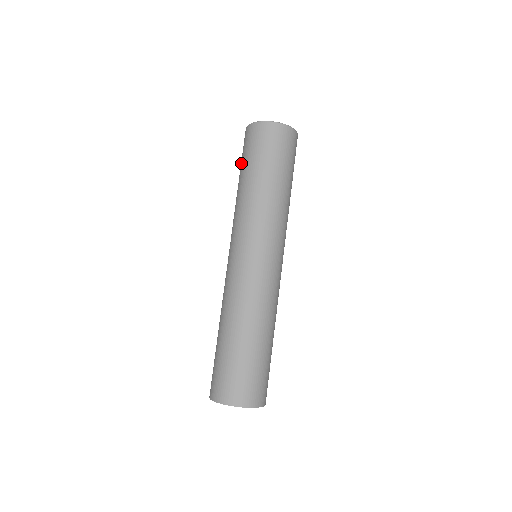
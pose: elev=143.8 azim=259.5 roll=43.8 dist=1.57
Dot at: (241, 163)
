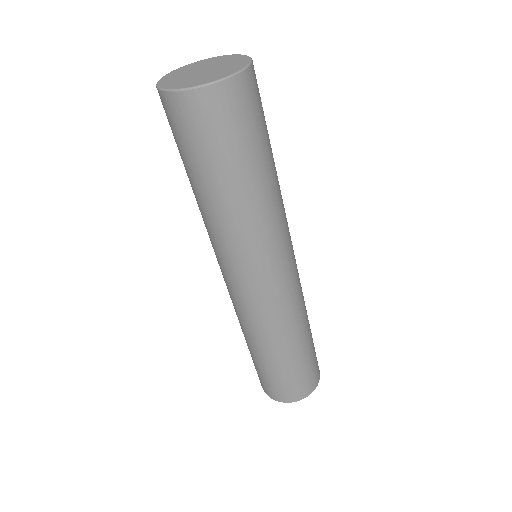
Dot at: occluded
